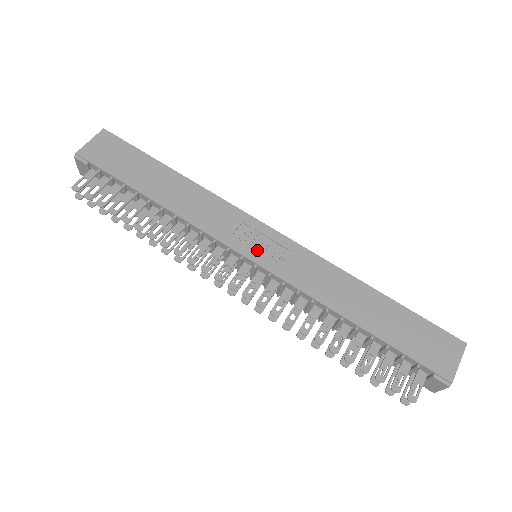
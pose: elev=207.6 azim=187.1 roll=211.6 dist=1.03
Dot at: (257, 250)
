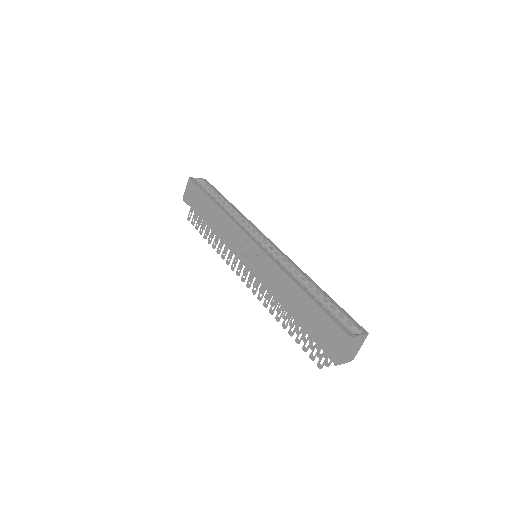
Dot at: (247, 258)
